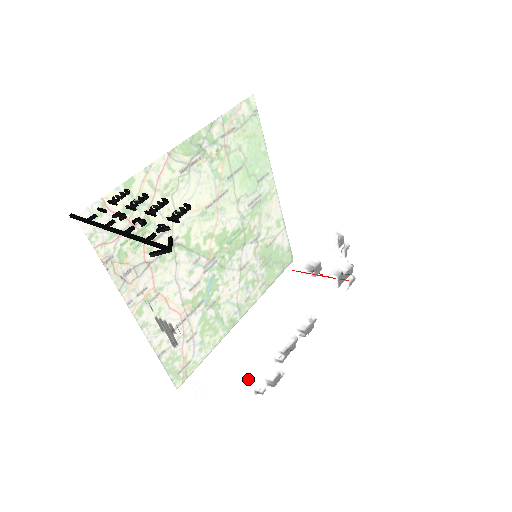
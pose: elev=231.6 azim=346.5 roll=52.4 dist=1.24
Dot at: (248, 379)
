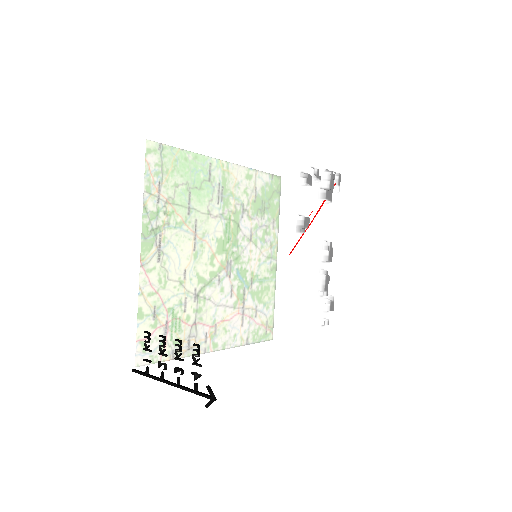
Dot at: (313, 328)
